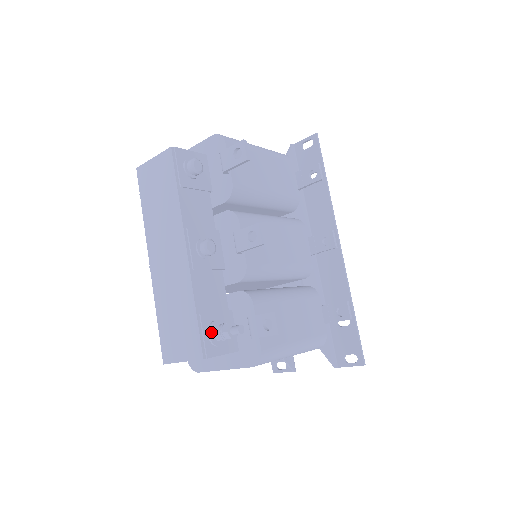
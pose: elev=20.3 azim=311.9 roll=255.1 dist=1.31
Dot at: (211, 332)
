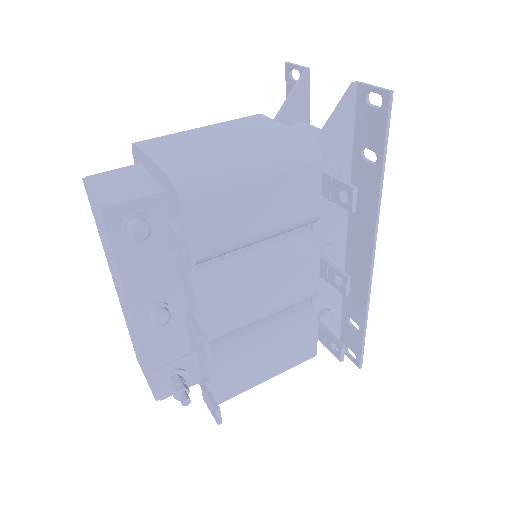
Dot at: (165, 383)
